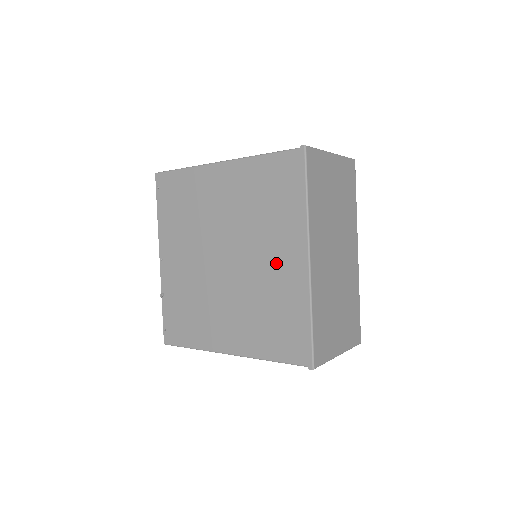
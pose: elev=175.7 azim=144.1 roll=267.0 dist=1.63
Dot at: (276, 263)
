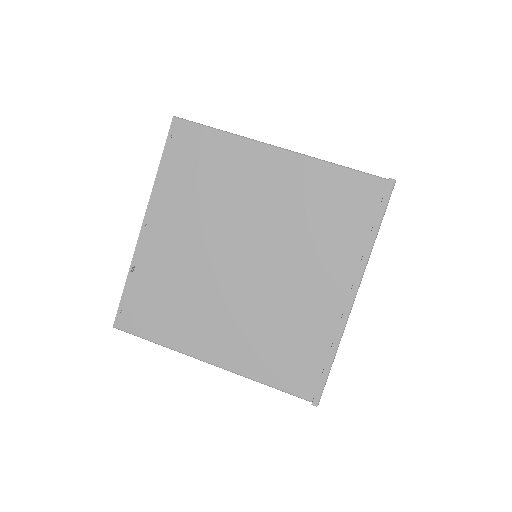
Dot at: (312, 287)
